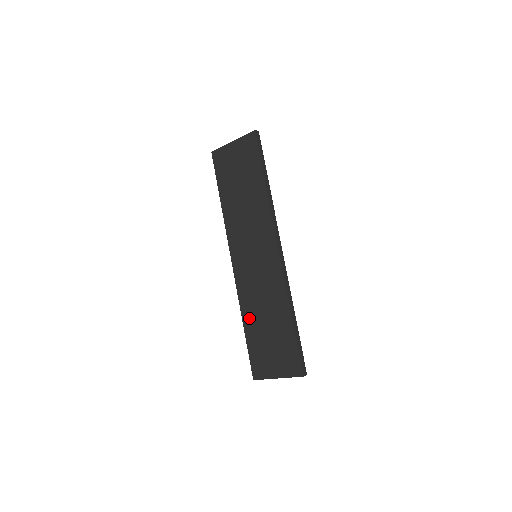
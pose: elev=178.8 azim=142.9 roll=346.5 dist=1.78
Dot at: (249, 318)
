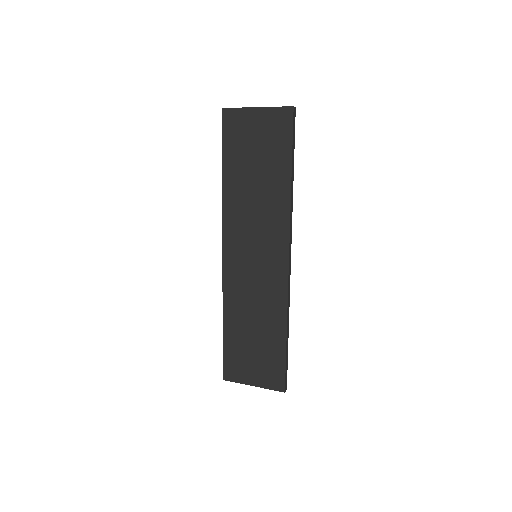
Dot at: (232, 319)
